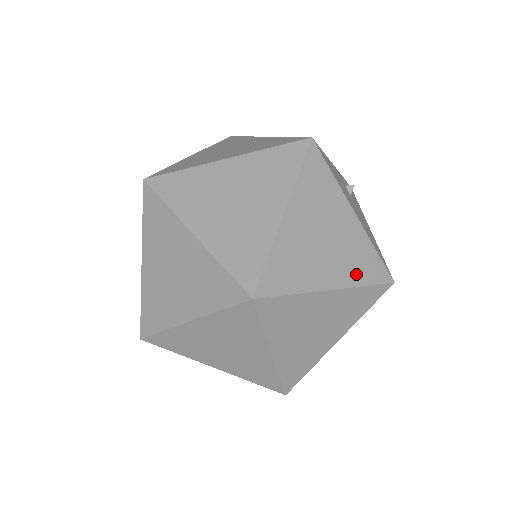
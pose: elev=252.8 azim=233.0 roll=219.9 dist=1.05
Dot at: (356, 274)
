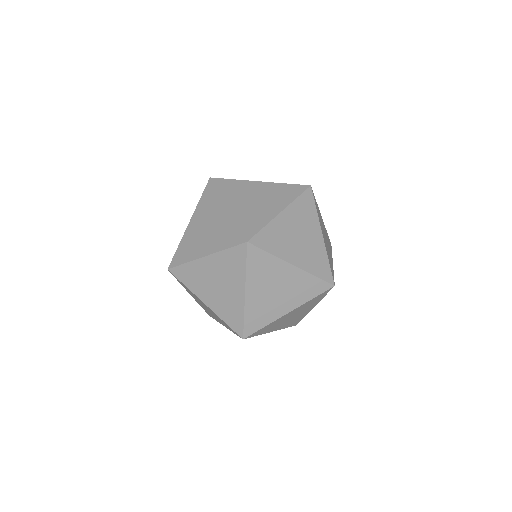
Dot at: occluded
